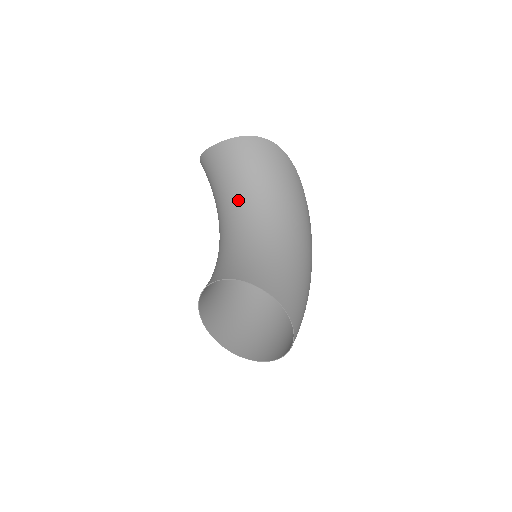
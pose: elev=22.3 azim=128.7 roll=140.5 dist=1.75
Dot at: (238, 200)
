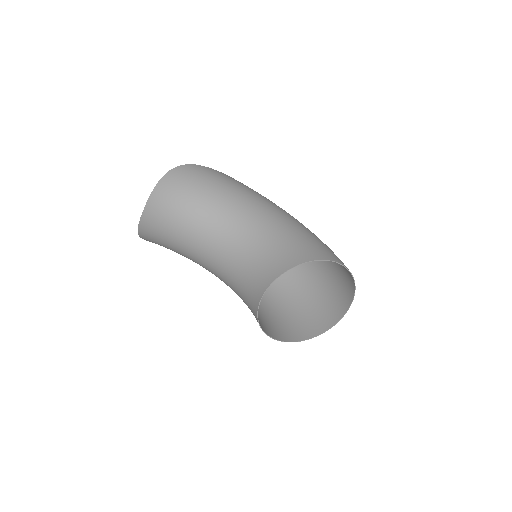
Dot at: (204, 230)
